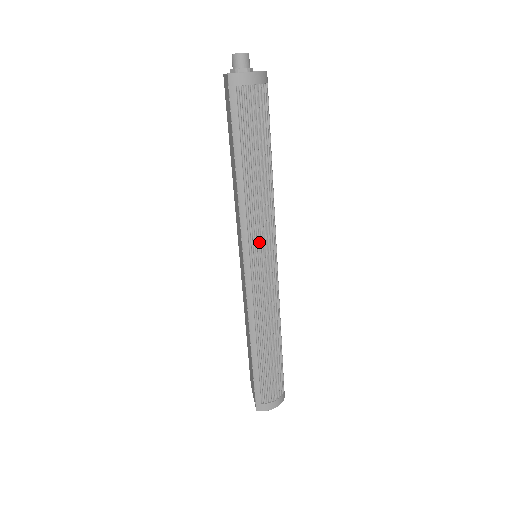
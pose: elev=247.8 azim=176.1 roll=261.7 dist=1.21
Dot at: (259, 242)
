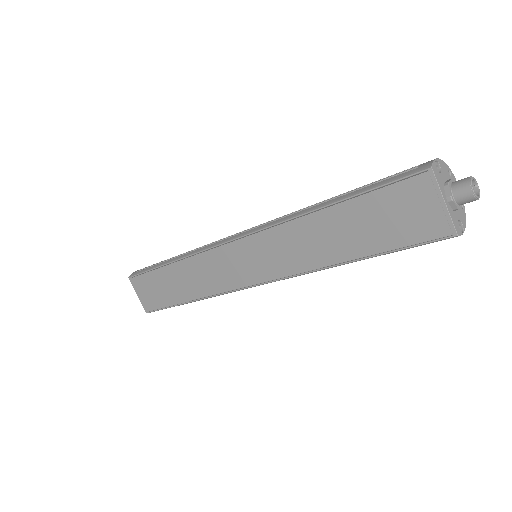
Dot at: occluded
